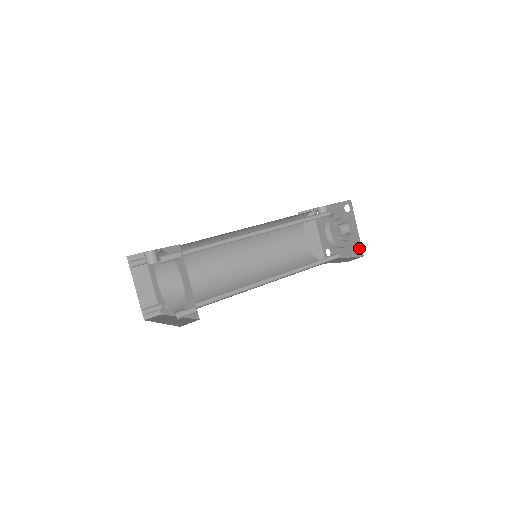
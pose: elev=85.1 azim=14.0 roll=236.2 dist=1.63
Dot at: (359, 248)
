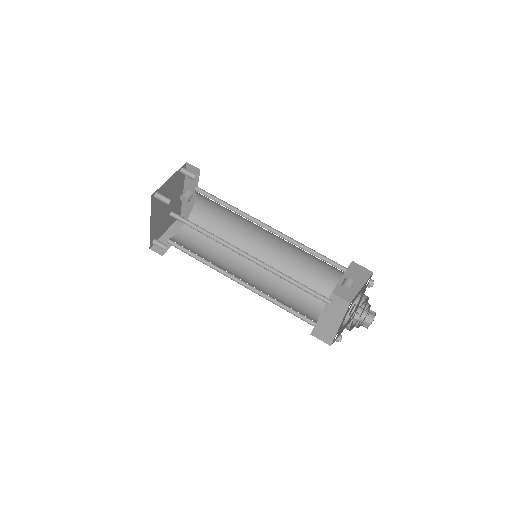
Dot at: (355, 312)
